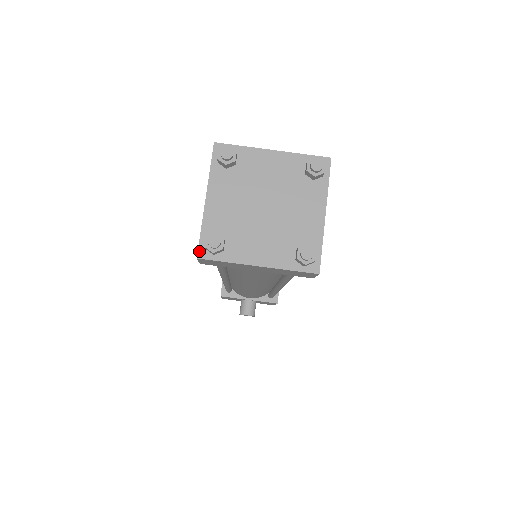
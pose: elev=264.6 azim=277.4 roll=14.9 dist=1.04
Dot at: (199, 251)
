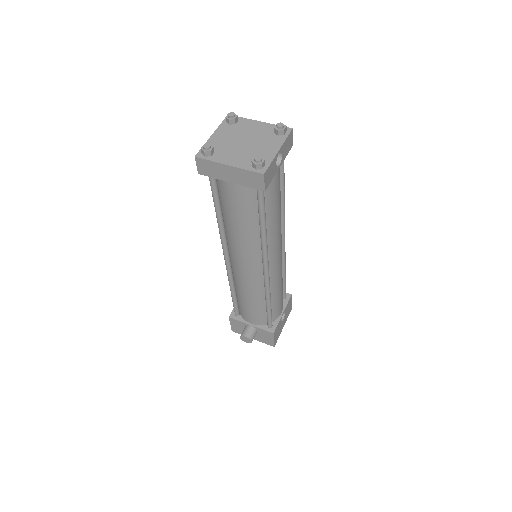
Dot at: (198, 154)
